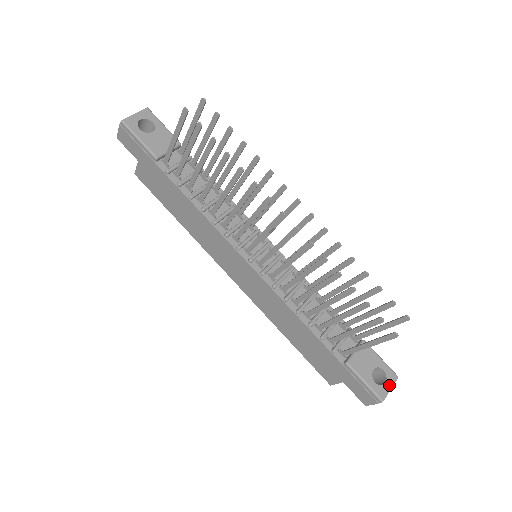
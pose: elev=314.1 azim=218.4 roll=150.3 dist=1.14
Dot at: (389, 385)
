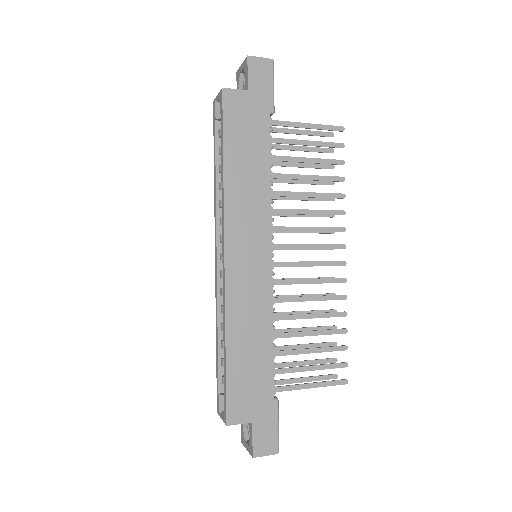
Dot at: occluded
